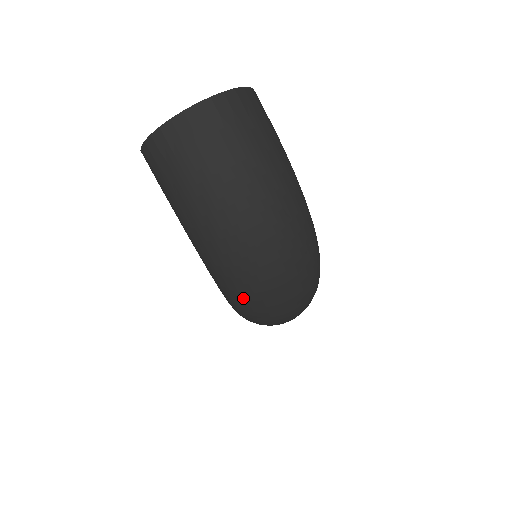
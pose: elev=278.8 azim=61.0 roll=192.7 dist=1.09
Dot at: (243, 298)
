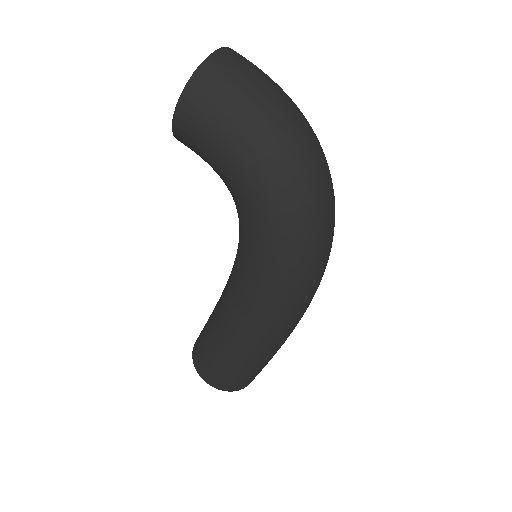
Dot at: (302, 205)
